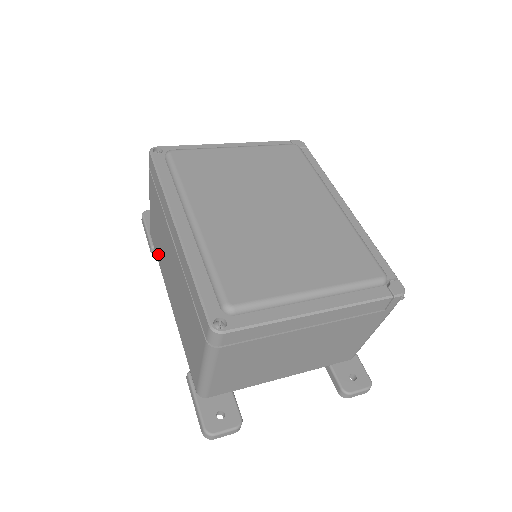
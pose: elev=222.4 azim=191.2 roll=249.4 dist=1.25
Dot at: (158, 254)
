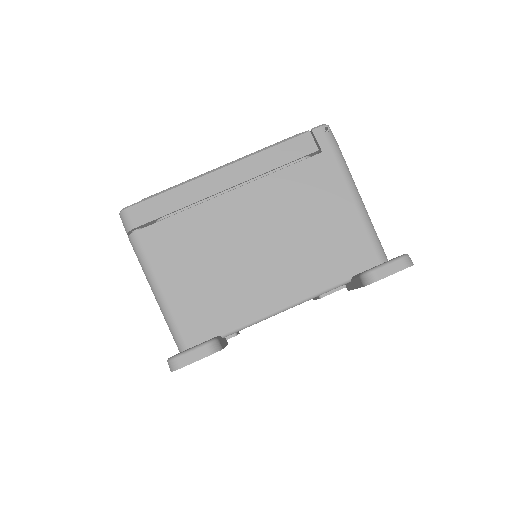
Dot at: occluded
